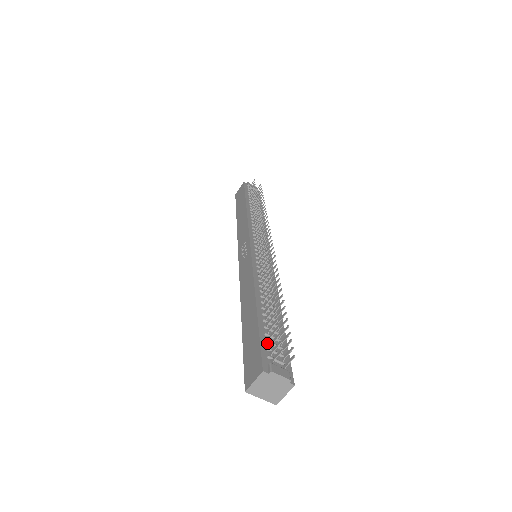
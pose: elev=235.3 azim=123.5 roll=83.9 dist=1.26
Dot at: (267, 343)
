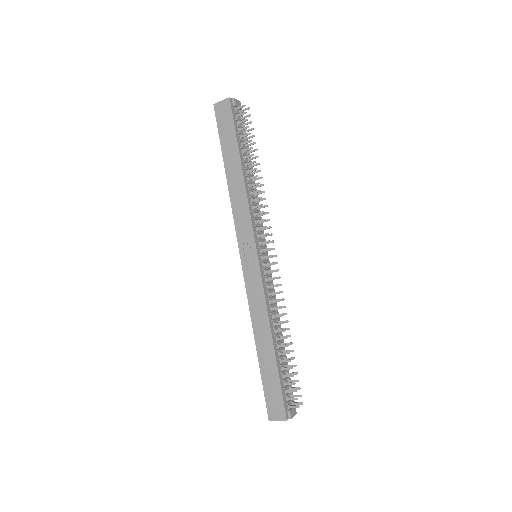
Dot at: (284, 389)
